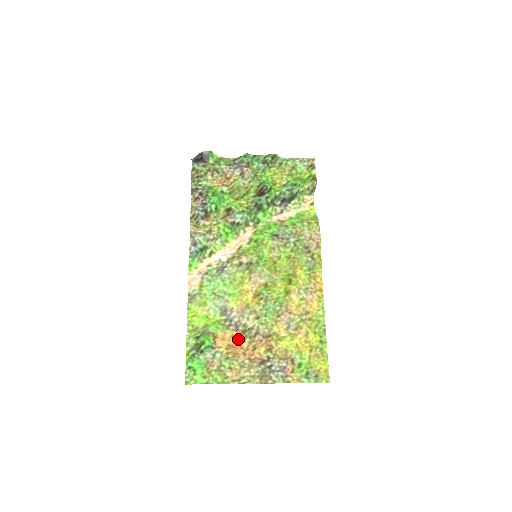
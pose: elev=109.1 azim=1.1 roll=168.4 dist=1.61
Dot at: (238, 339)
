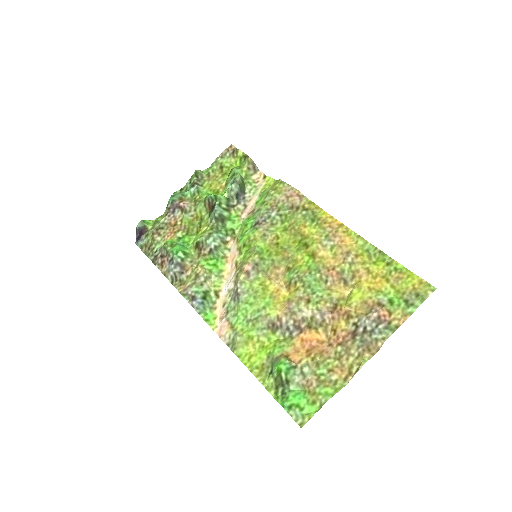
Dot at: (310, 337)
